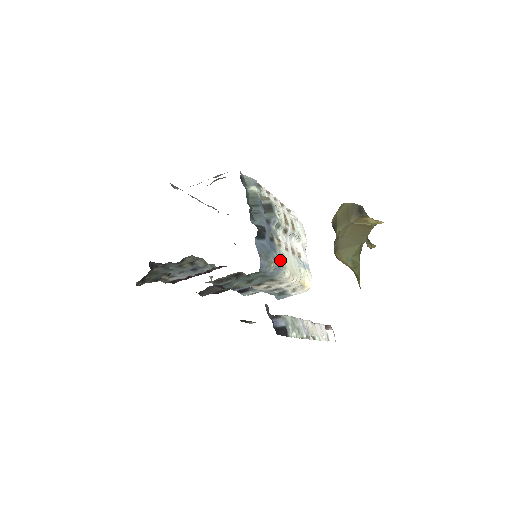
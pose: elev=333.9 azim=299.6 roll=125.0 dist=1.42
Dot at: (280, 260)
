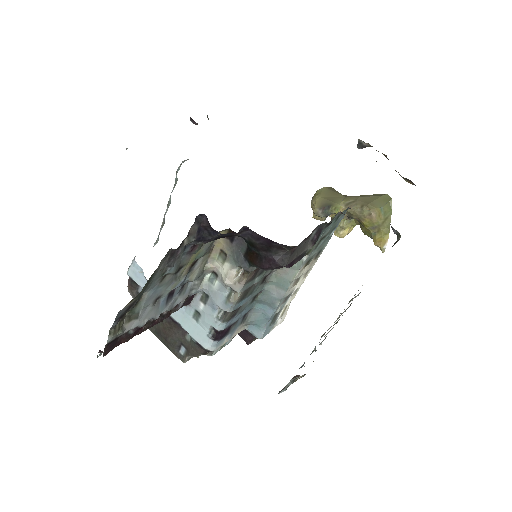
Dot at: occluded
